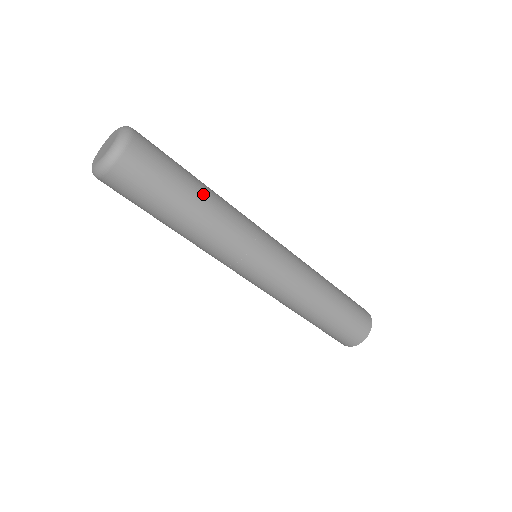
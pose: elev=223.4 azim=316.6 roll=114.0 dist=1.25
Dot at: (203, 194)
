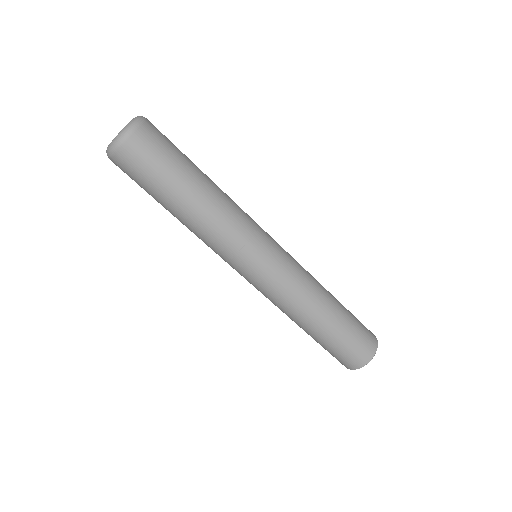
Dot at: (207, 176)
